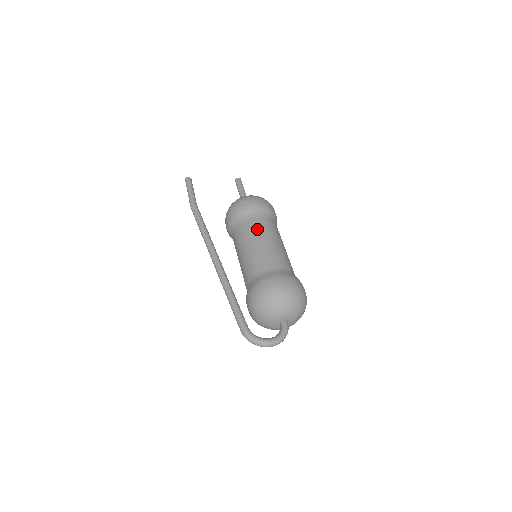
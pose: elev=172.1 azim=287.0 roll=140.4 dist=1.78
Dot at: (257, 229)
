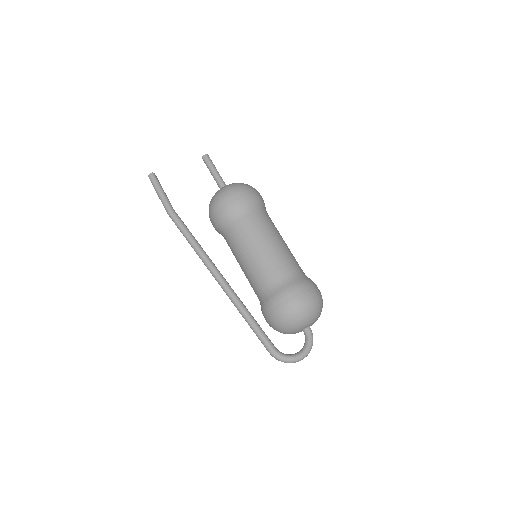
Dot at: (252, 232)
